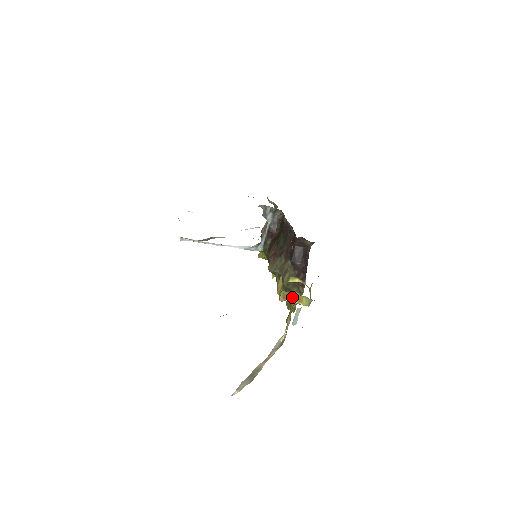
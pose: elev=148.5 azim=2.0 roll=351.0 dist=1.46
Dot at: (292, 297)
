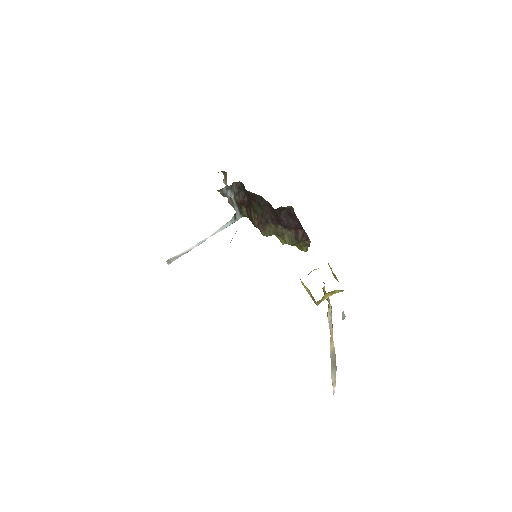
Dot at: (326, 297)
